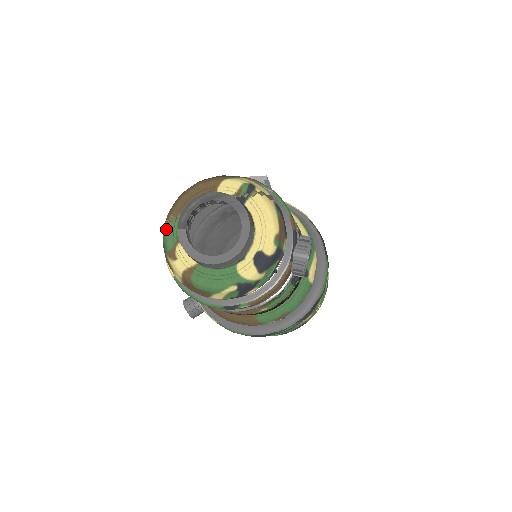
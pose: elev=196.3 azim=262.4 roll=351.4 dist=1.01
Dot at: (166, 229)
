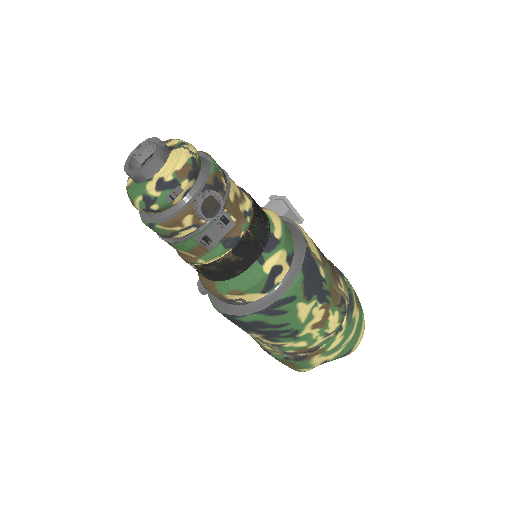
Dot at: occluded
